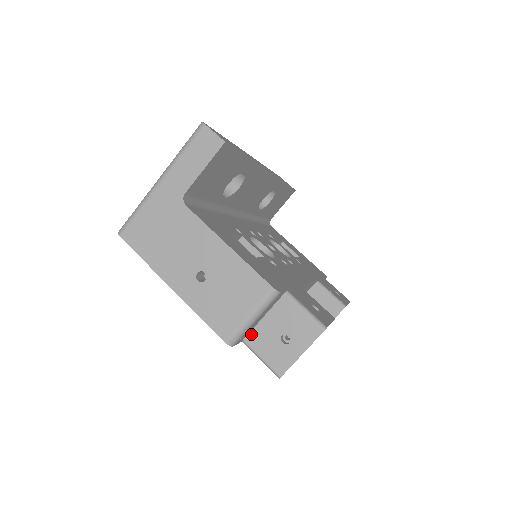
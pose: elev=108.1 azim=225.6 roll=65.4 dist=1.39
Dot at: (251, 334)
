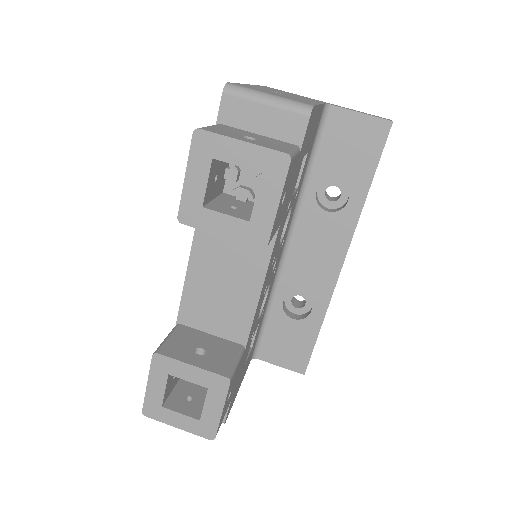
Dot at: (232, 127)
